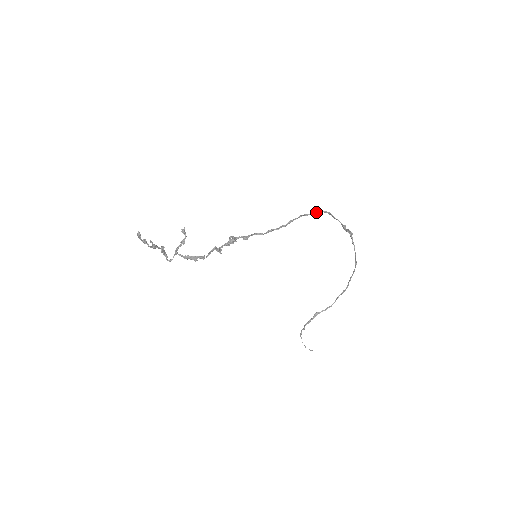
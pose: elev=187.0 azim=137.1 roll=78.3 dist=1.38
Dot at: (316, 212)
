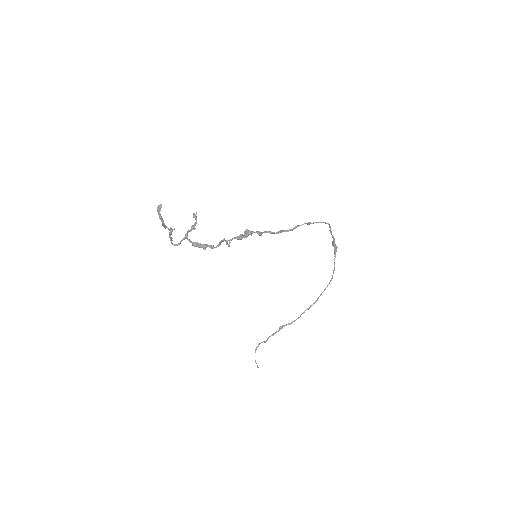
Dot at: (319, 222)
